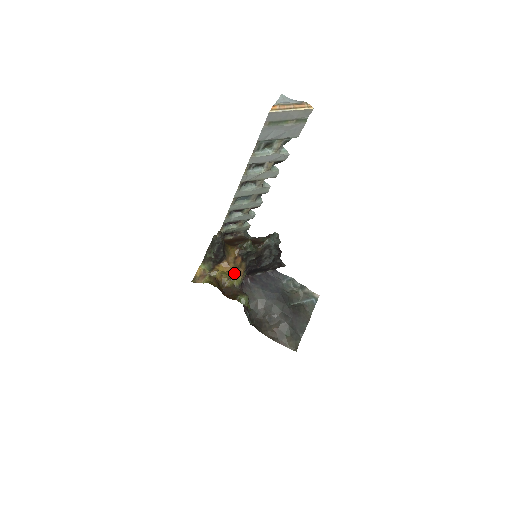
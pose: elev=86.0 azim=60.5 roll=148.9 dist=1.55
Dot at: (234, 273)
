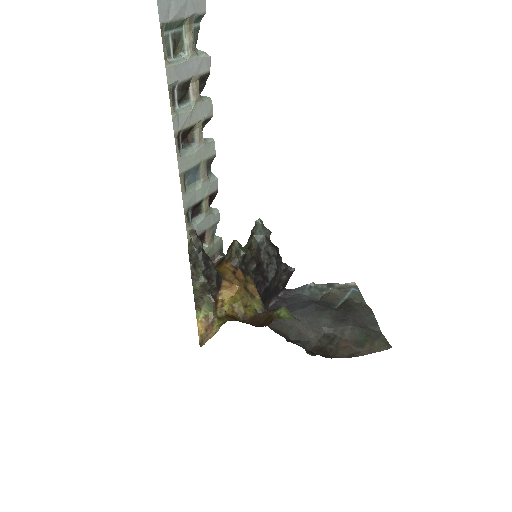
Dot at: (246, 294)
